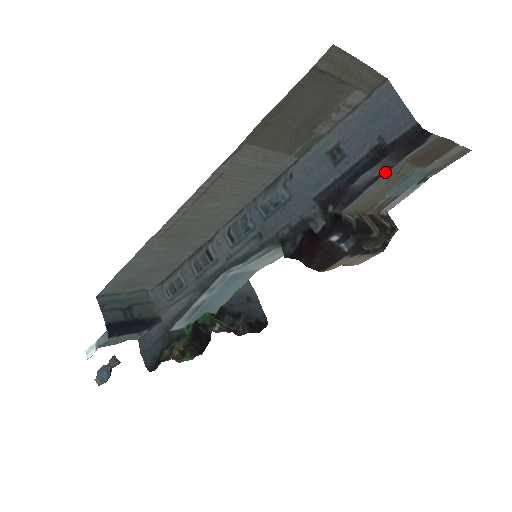
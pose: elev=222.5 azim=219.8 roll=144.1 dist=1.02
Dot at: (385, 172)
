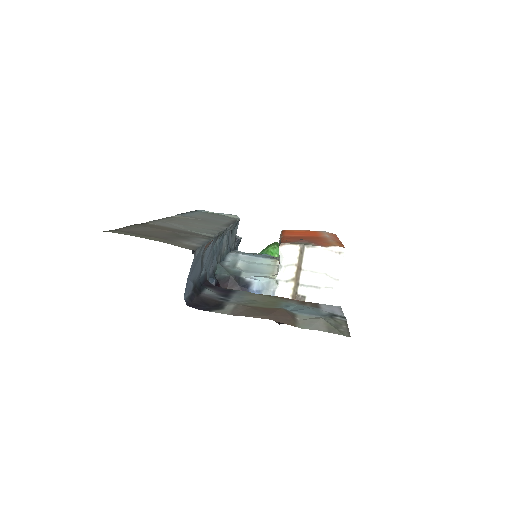
Dot at: (228, 298)
